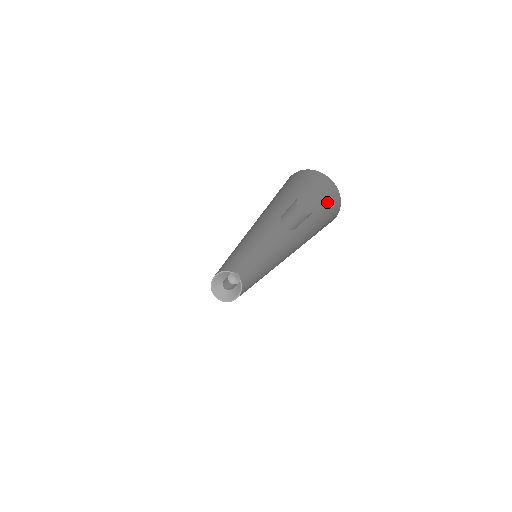
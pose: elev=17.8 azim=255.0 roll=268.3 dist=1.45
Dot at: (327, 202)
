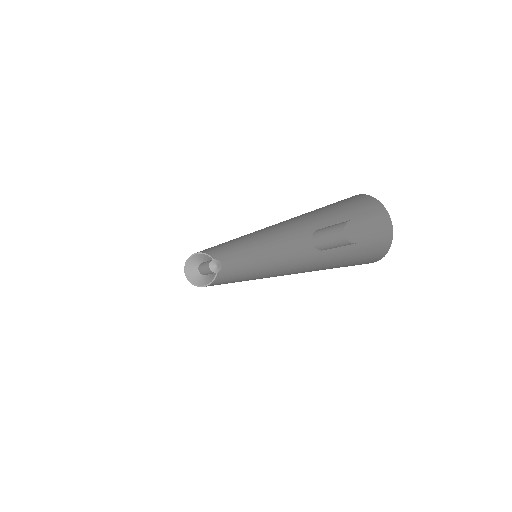
Dot at: (371, 237)
